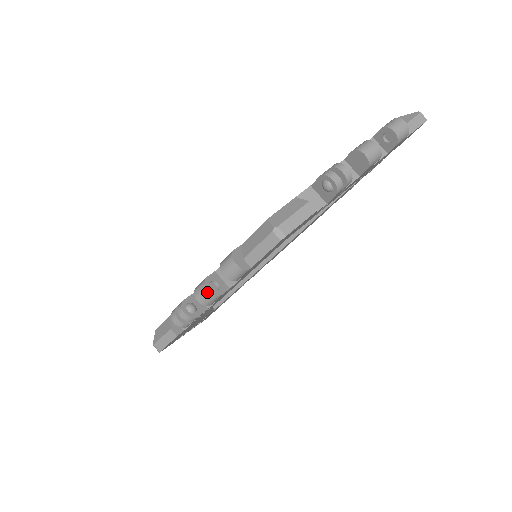
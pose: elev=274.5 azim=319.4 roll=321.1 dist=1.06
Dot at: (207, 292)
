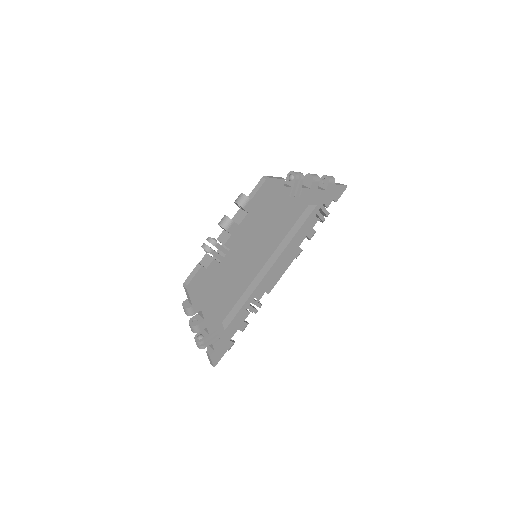
Dot at: (226, 217)
